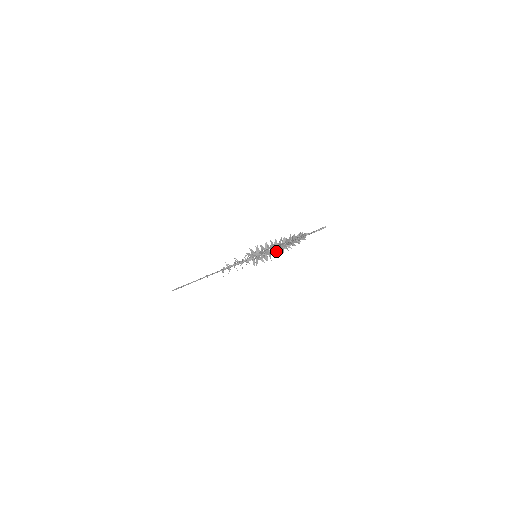
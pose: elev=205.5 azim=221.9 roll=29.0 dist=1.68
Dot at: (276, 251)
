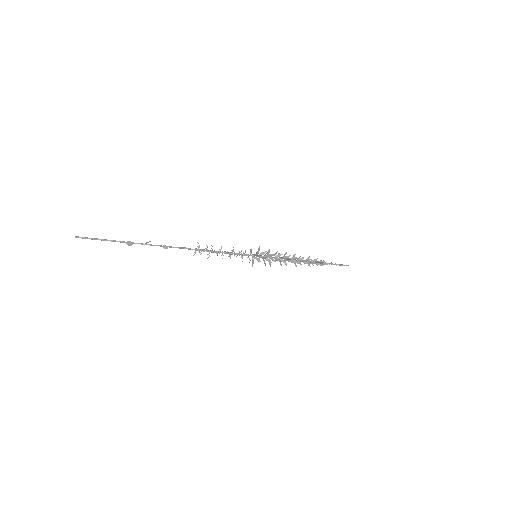
Dot at: (285, 262)
